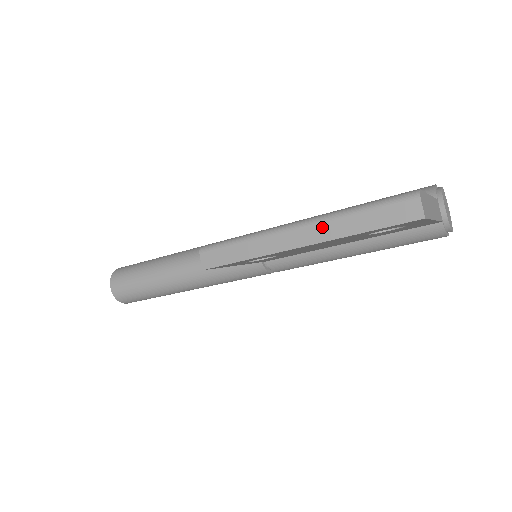
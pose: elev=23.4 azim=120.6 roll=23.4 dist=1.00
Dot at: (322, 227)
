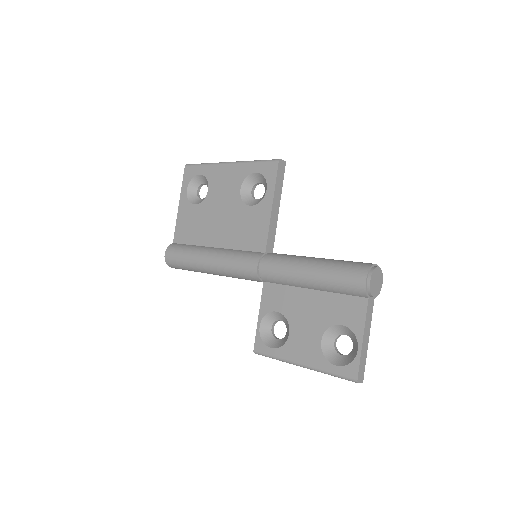
Dot at: occluded
